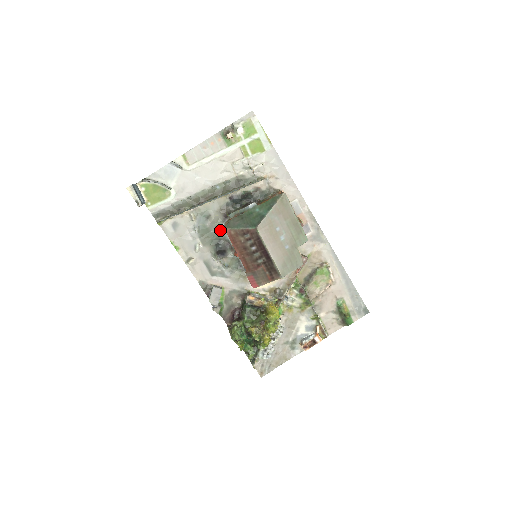
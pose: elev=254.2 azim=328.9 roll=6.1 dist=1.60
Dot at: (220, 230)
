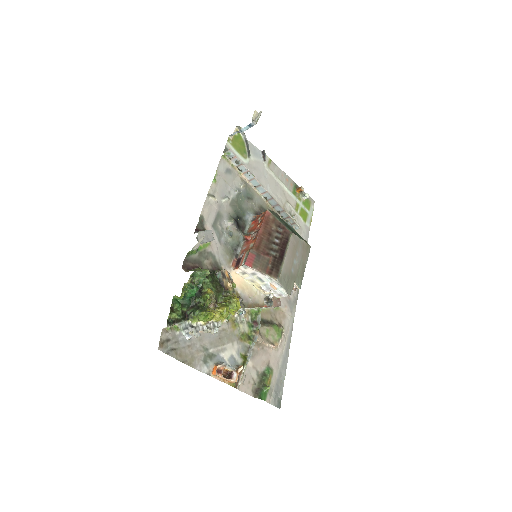
Dot at: (247, 214)
